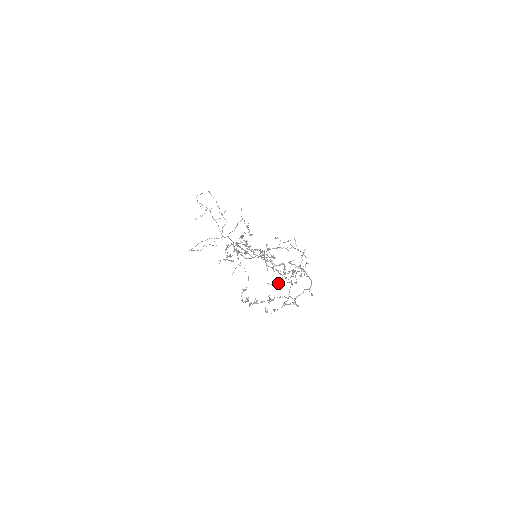
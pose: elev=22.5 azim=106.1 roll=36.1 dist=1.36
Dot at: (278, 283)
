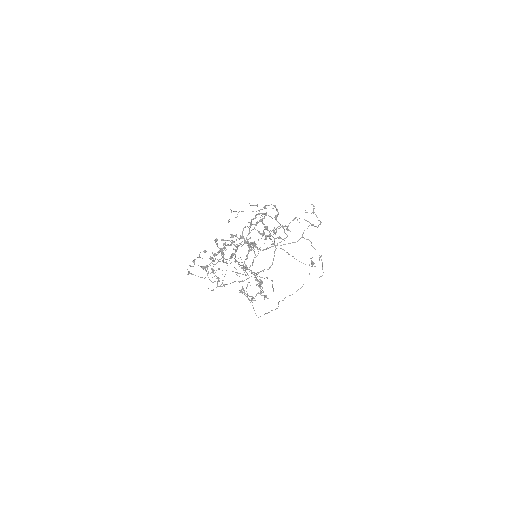
Dot at: occluded
